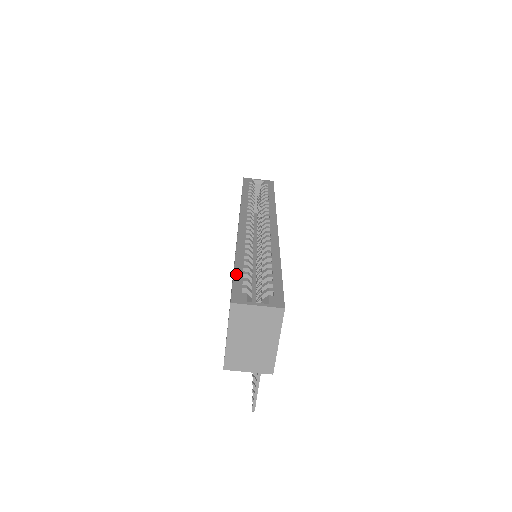
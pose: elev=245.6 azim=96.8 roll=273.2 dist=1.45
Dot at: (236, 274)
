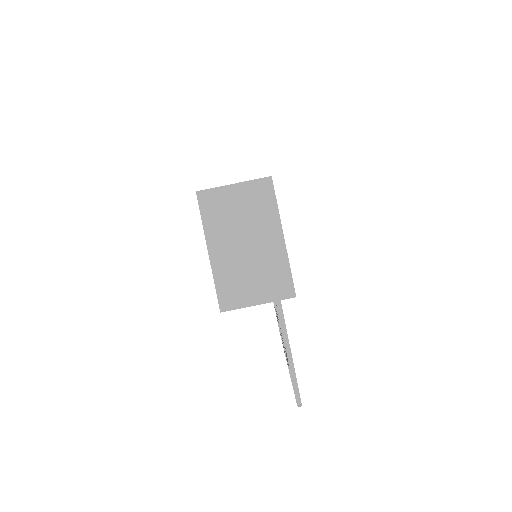
Dot at: occluded
